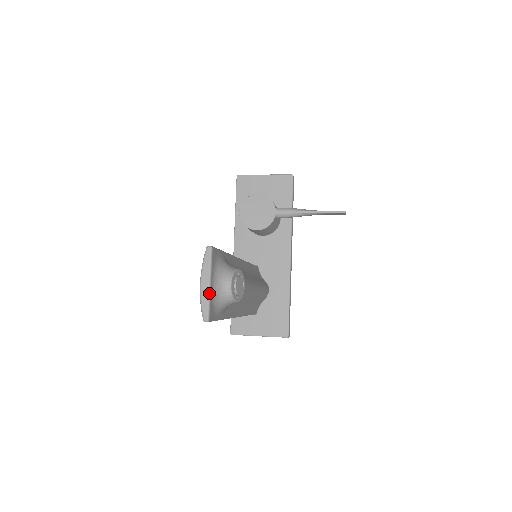
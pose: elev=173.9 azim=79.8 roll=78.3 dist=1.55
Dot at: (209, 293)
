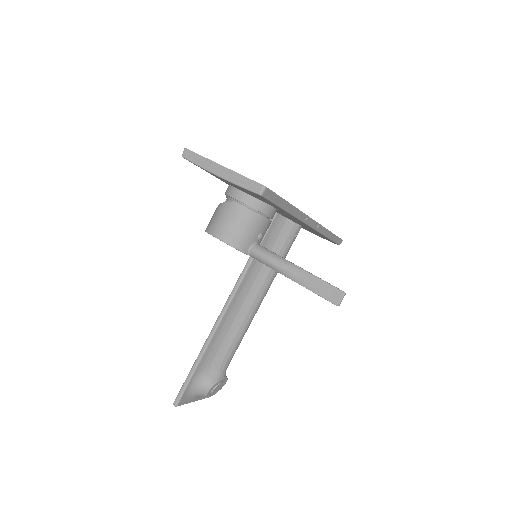
Dot at: occluded
